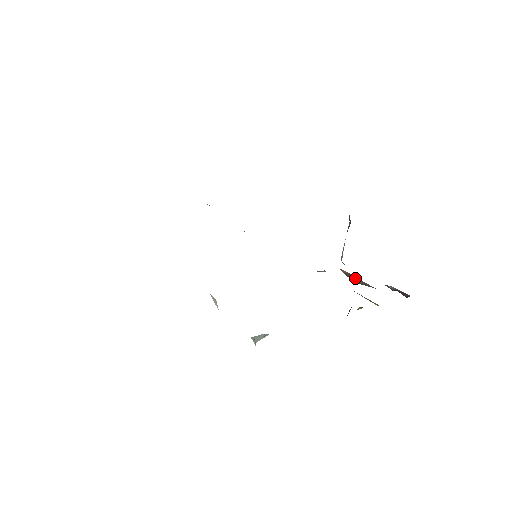
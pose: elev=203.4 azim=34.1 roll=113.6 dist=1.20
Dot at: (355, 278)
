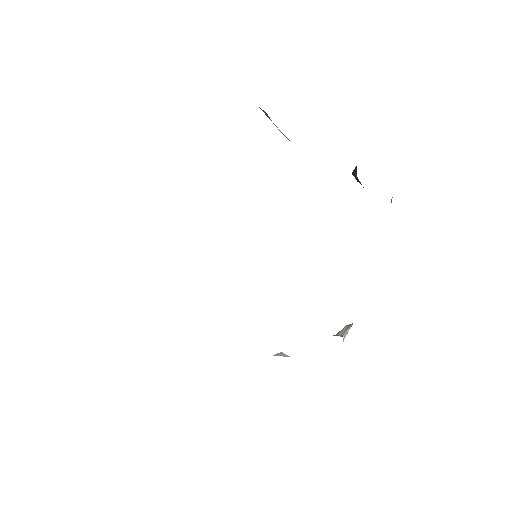
Dot at: occluded
